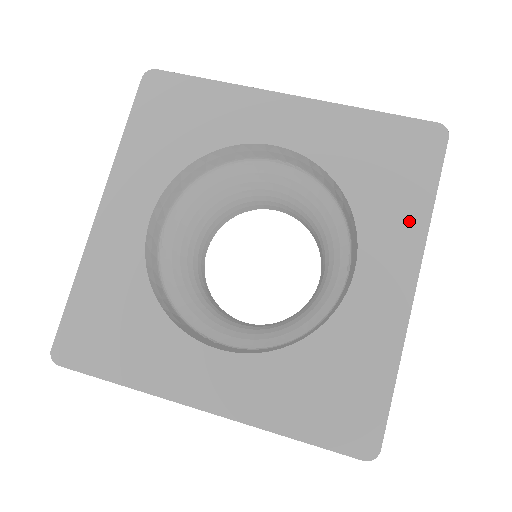
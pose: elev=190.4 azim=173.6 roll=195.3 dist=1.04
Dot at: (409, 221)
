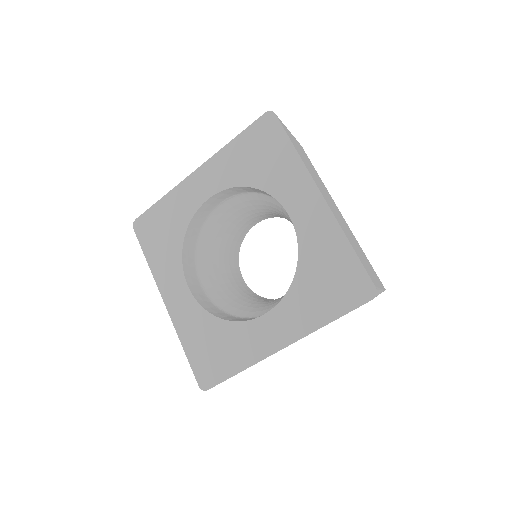
Dot at: (292, 169)
